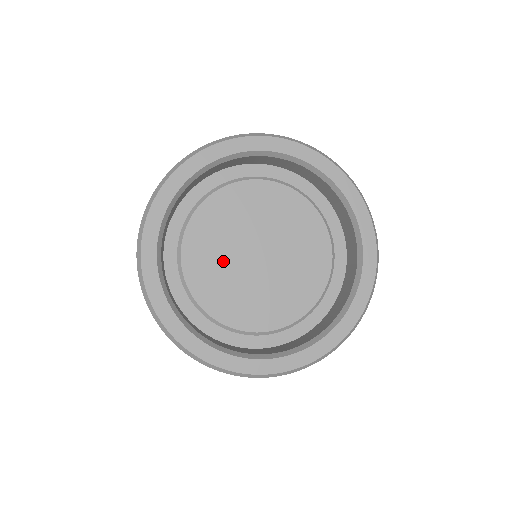
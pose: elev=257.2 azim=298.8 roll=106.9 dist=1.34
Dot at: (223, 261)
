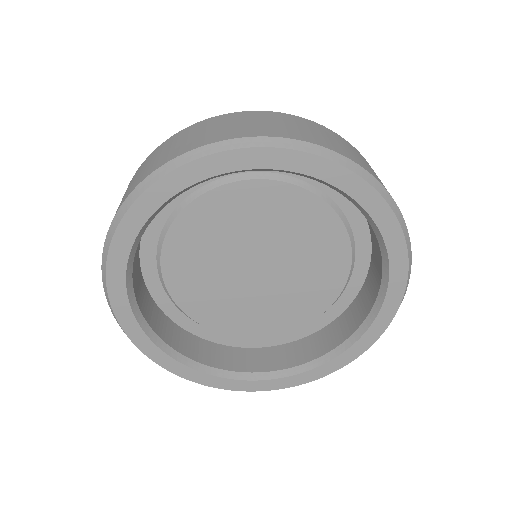
Dot at: (212, 269)
